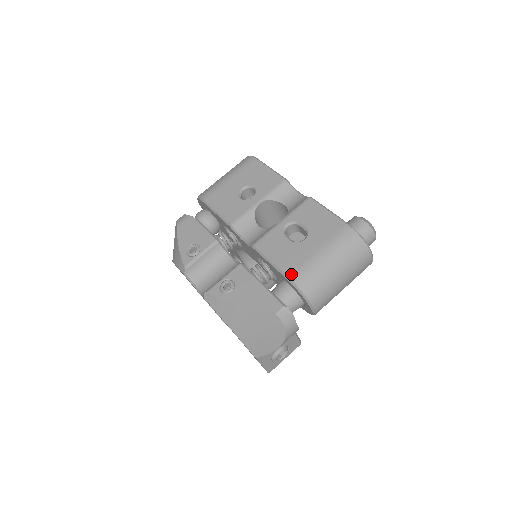
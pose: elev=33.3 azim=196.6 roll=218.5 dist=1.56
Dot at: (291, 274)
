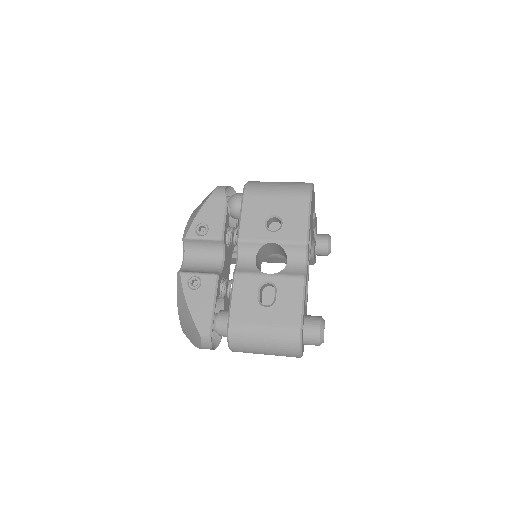
Dot at: (232, 322)
